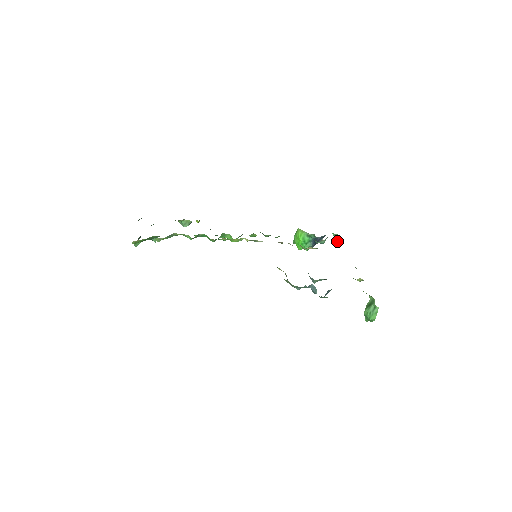
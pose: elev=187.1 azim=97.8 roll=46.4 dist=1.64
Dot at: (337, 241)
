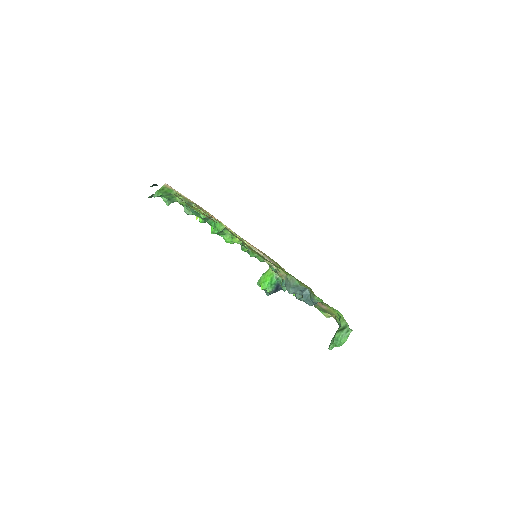
Dot at: occluded
